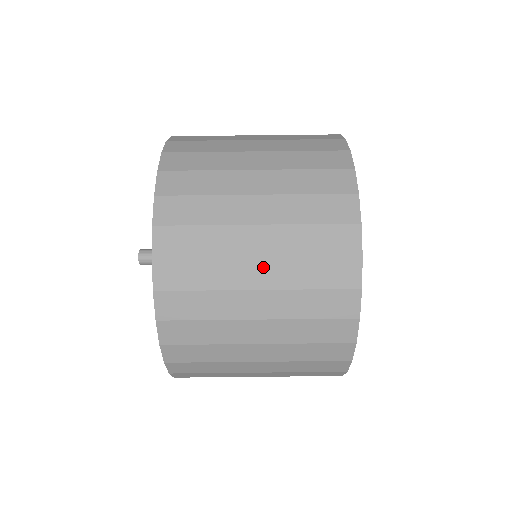
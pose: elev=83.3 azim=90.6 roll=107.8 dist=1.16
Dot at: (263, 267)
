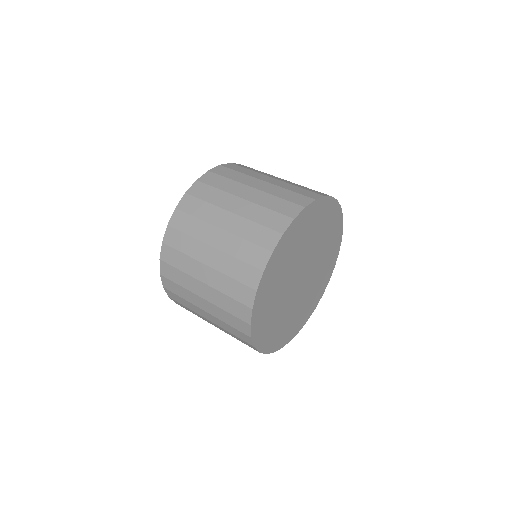
Dot at: (231, 218)
